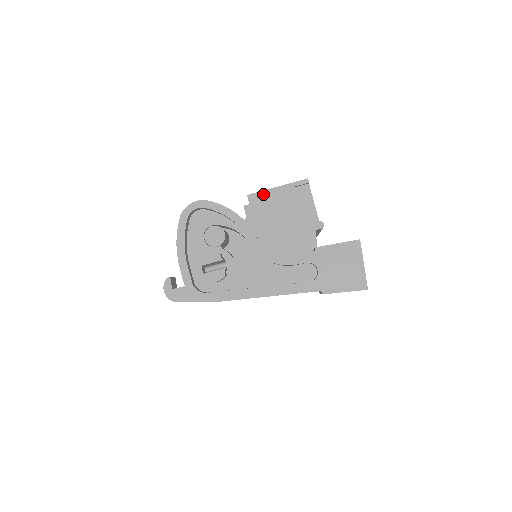
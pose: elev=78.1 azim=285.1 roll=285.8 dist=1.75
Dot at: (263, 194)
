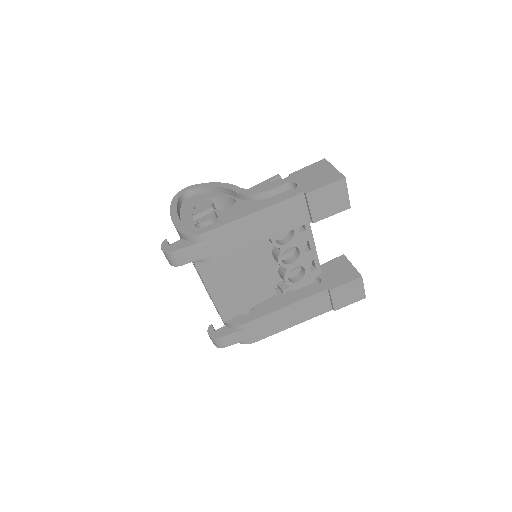
Dot at: occluded
